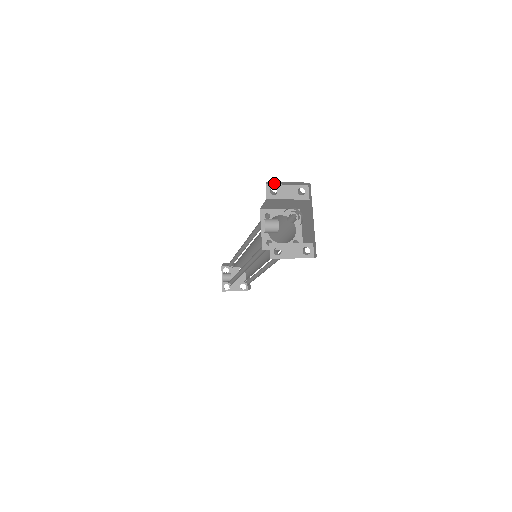
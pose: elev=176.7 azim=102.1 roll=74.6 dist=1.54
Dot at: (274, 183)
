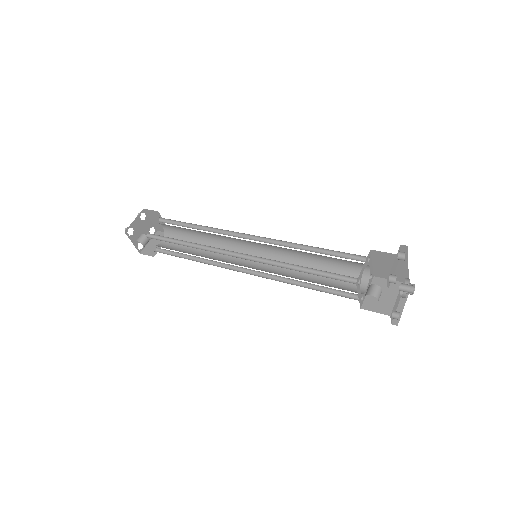
Dot at: occluded
